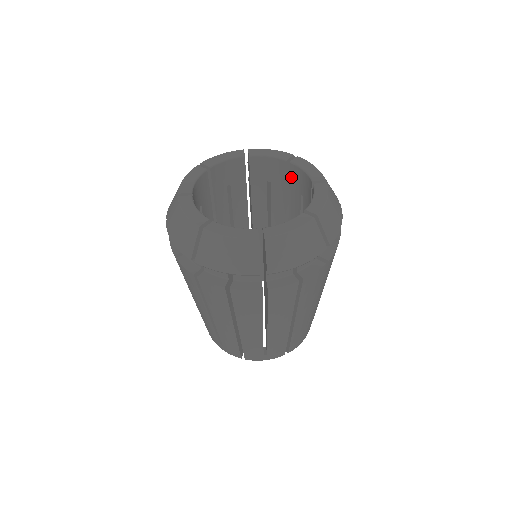
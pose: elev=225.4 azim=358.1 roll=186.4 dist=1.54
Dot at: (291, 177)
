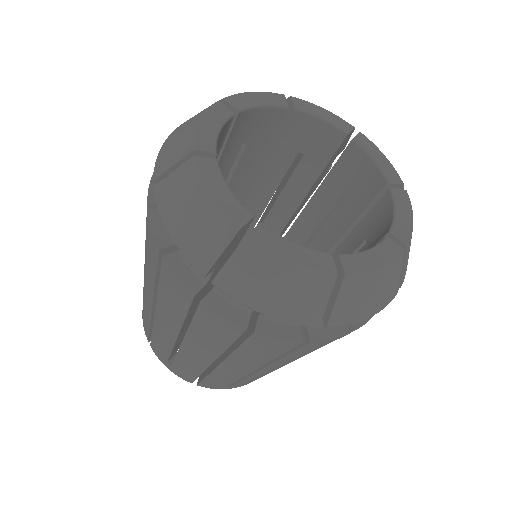
Dot at: (342, 159)
